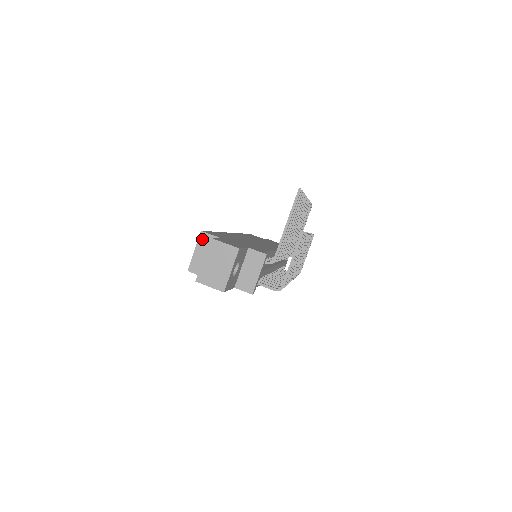
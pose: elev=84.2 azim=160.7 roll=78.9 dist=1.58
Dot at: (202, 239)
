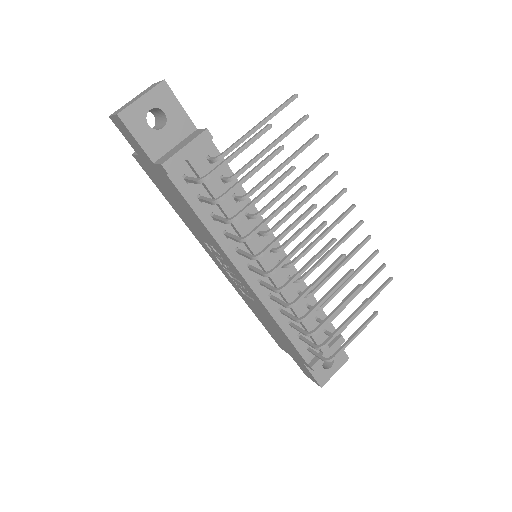
Dot at: occluded
